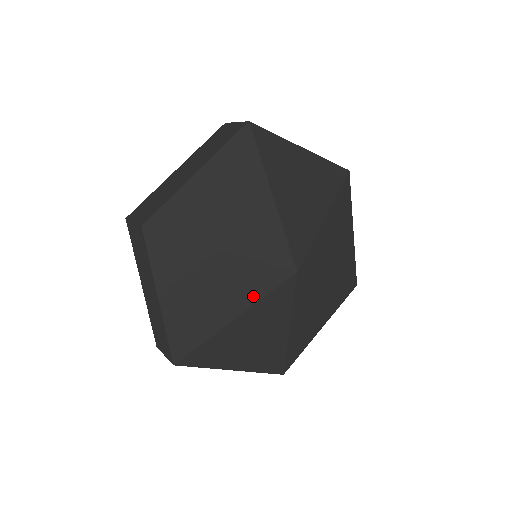
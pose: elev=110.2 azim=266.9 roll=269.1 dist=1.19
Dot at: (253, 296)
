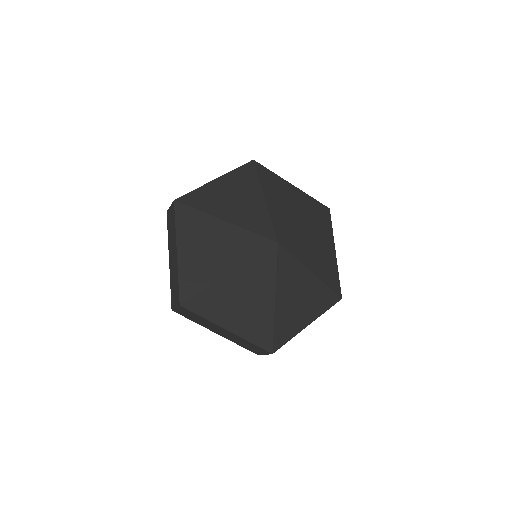
Dot at: (244, 257)
